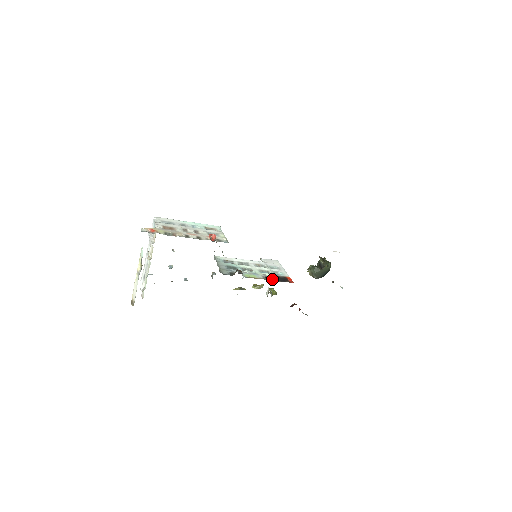
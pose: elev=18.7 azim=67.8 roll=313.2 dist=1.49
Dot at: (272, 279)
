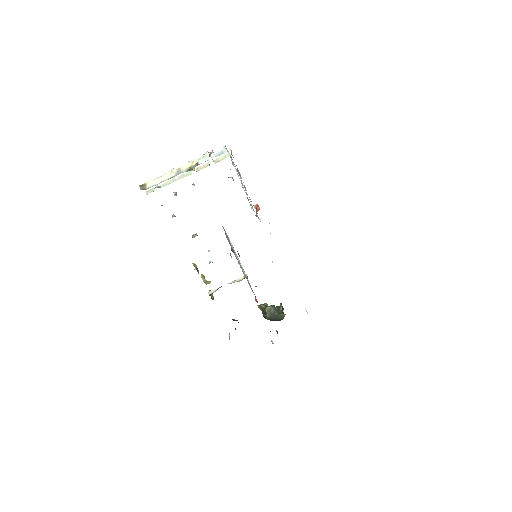
Dot at: occluded
